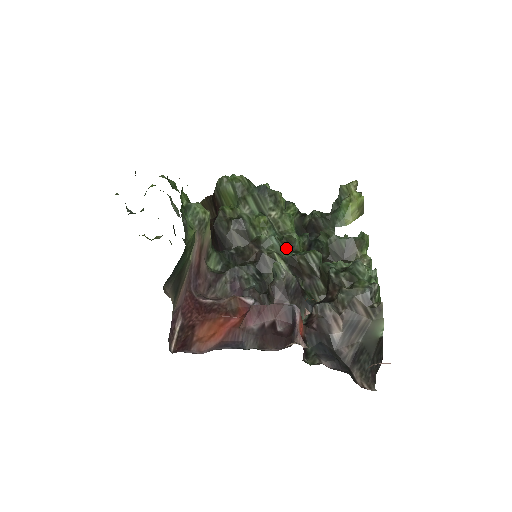
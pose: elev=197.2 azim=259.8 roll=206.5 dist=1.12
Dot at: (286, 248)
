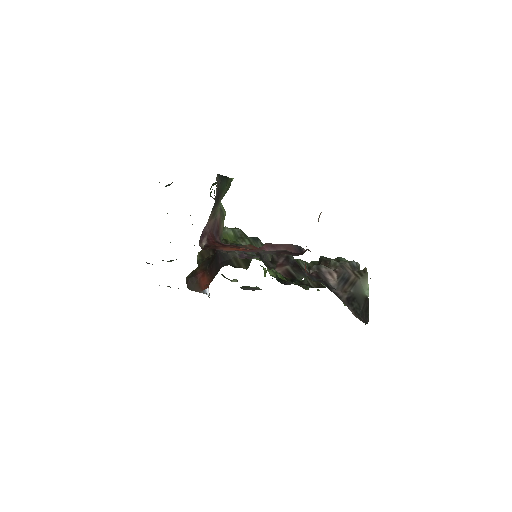
Dot at: occluded
